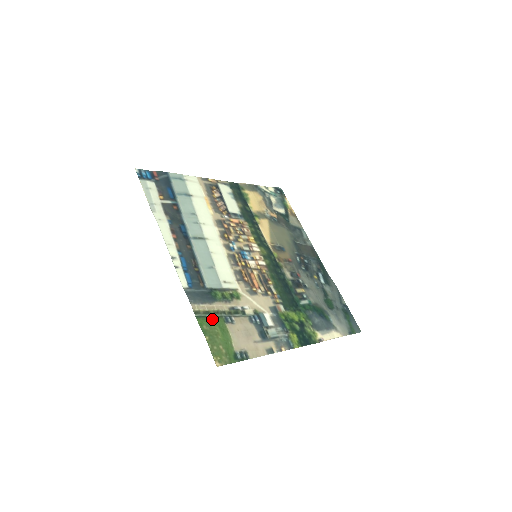
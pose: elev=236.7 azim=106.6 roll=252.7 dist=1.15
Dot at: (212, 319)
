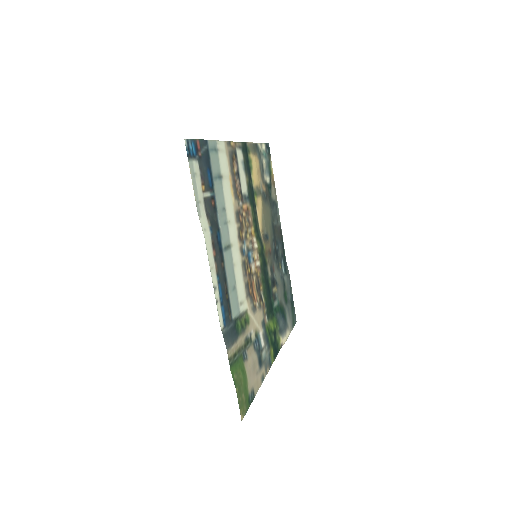
Dot at: (237, 362)
